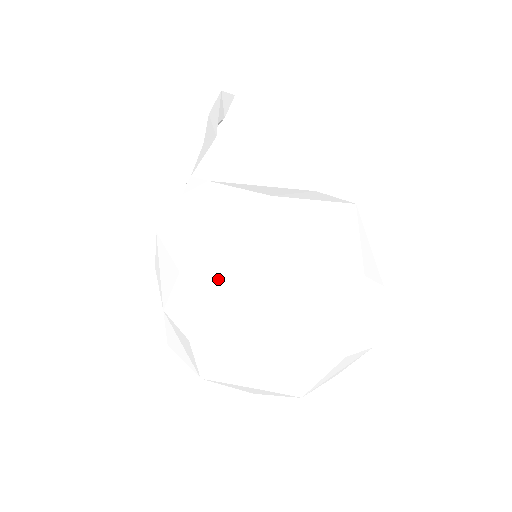
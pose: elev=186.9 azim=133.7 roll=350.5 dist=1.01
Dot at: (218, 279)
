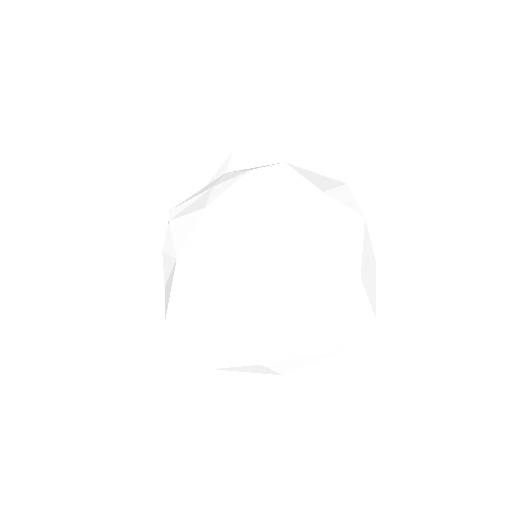
Dot at: (247, 194)
